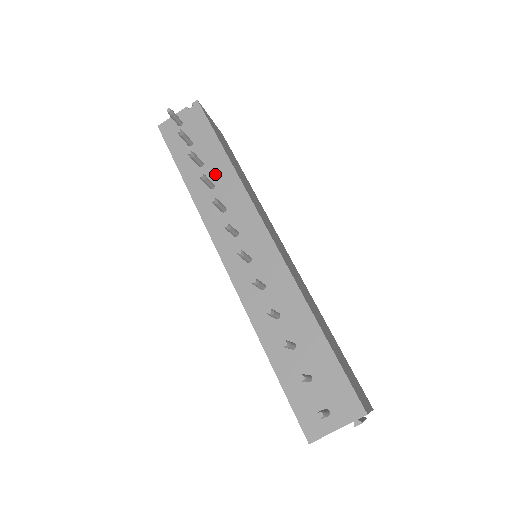
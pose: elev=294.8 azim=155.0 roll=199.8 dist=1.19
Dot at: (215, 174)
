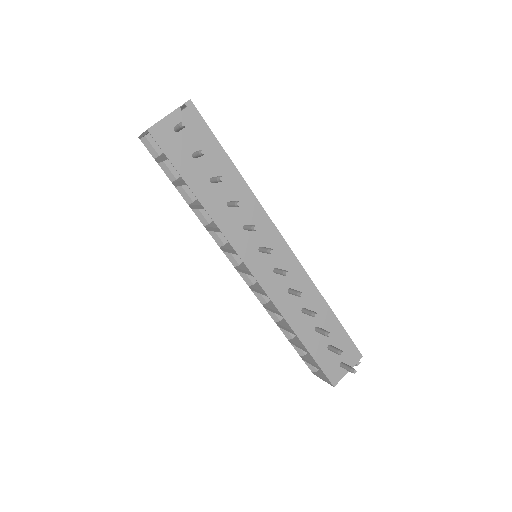
Dot at: (230, 191)
